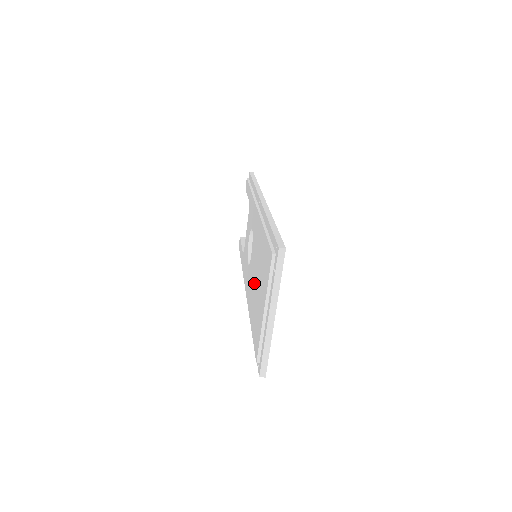
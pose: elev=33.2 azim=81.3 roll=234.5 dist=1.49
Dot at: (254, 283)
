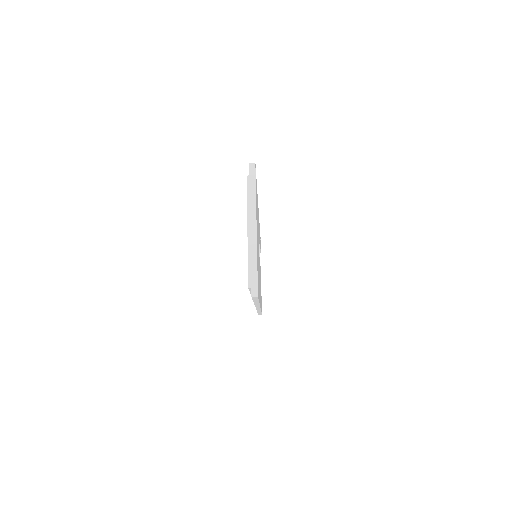
Dot at: occluded
